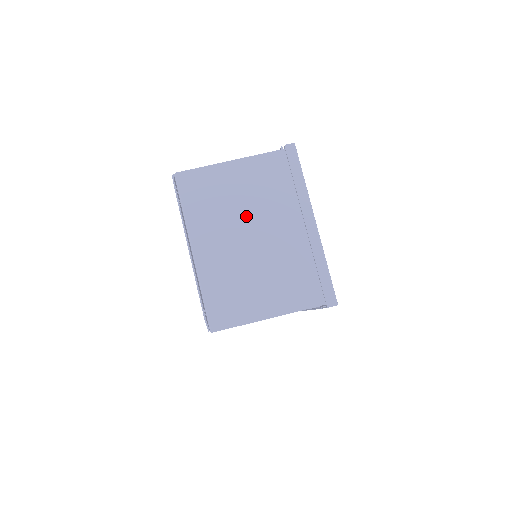
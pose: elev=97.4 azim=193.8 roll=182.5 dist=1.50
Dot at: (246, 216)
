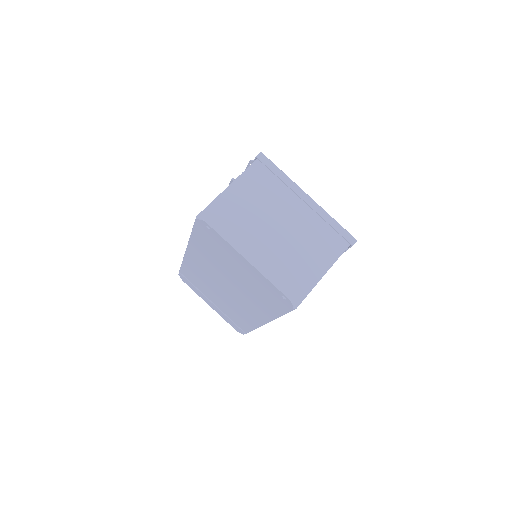
Dot at: (264, 218)
